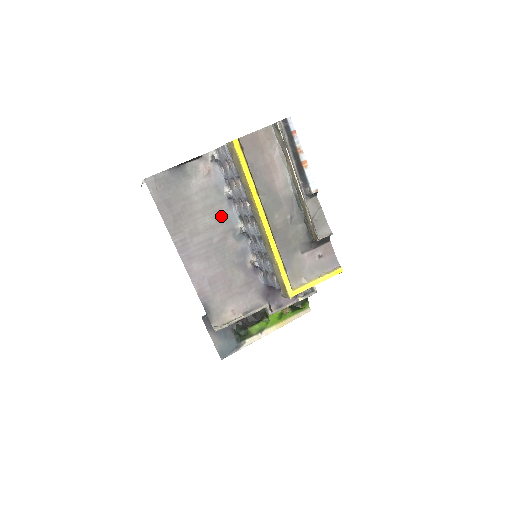
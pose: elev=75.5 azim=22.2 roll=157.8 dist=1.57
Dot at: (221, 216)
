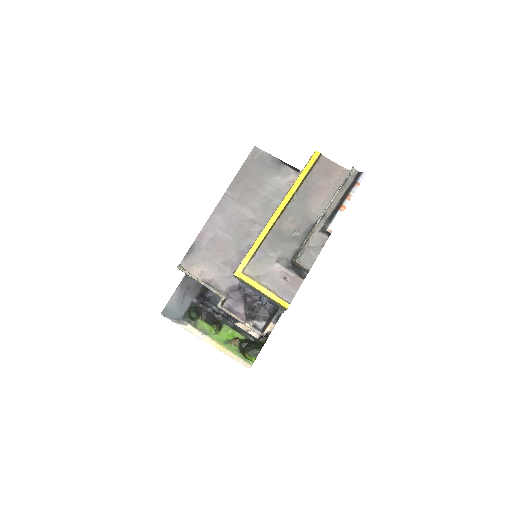
Dot at: (268, 213)
